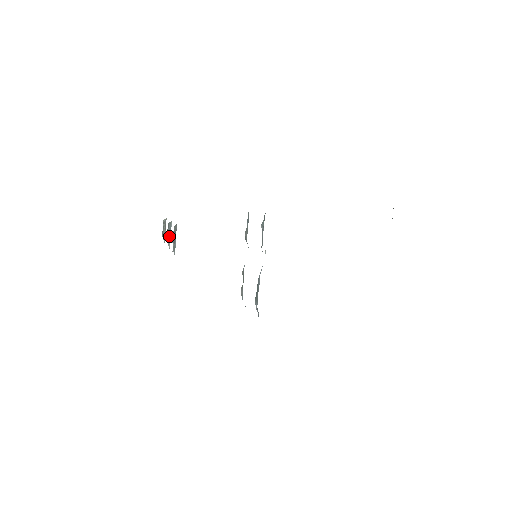
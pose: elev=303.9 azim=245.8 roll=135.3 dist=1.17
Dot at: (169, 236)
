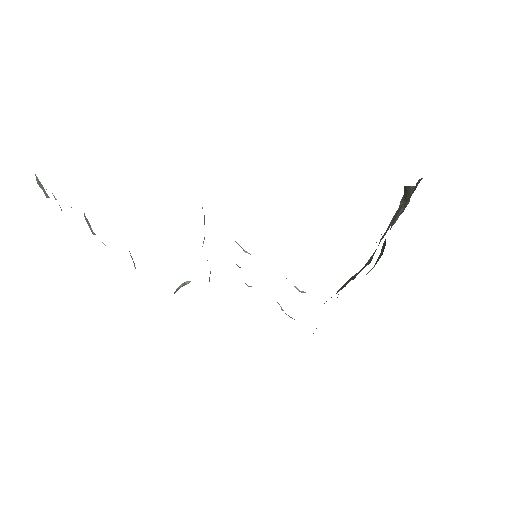
Dot at: (90, 228)
